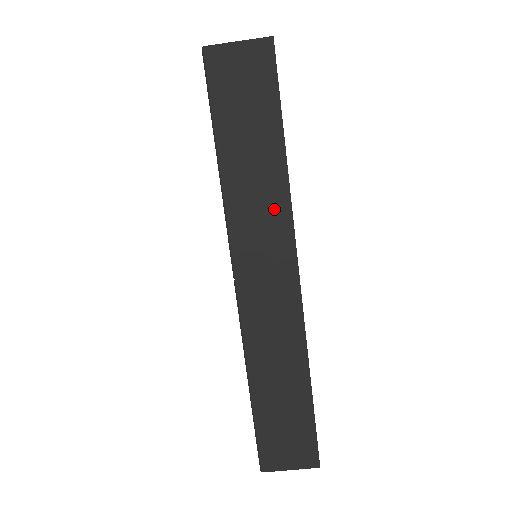
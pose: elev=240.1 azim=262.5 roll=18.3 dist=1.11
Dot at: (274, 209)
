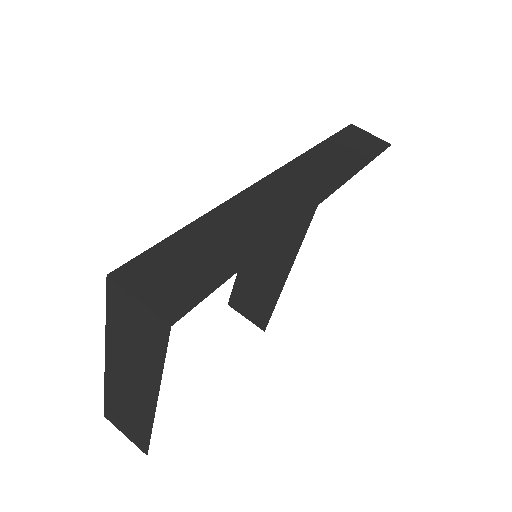
Dot at: (332, 176)
